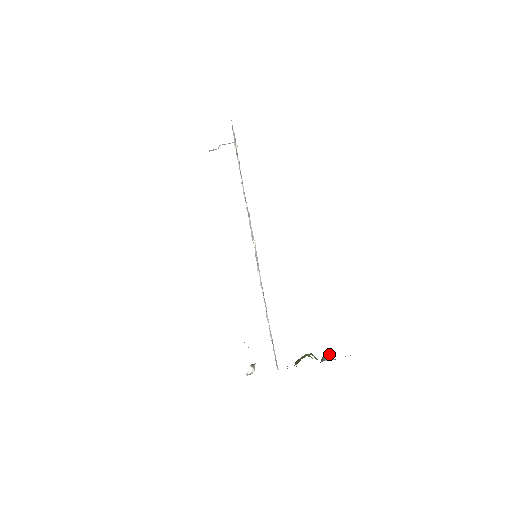
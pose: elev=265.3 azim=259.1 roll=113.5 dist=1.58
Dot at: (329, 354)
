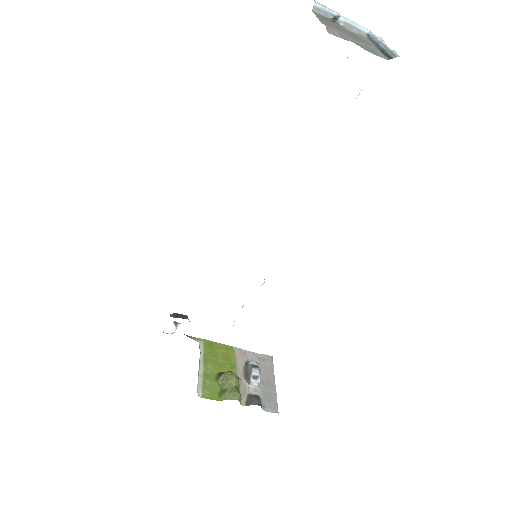
Dot at: (257, 380)
